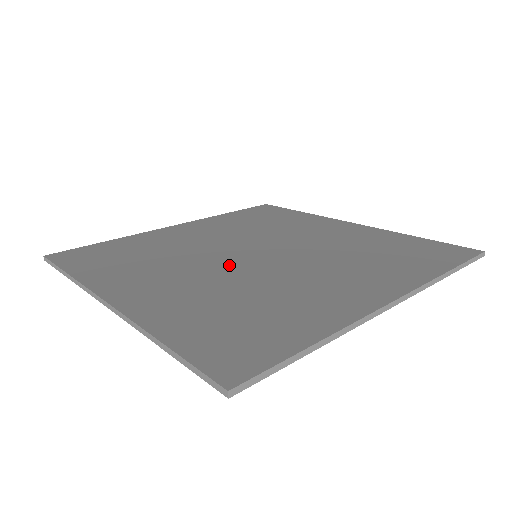
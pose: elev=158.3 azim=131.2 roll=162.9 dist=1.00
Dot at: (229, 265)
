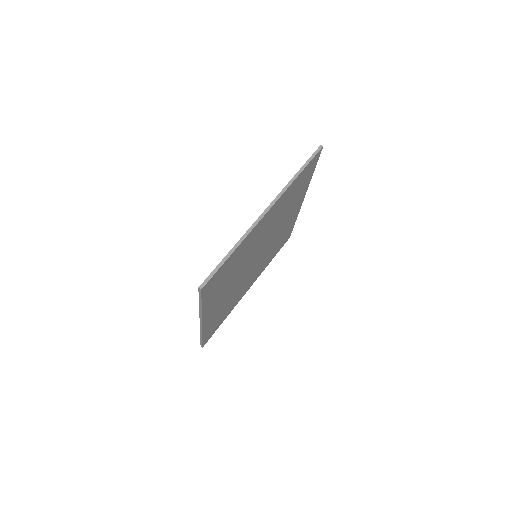
Dot at: occluded
